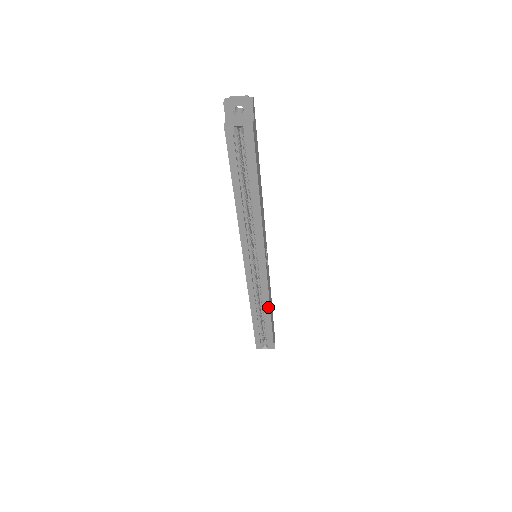
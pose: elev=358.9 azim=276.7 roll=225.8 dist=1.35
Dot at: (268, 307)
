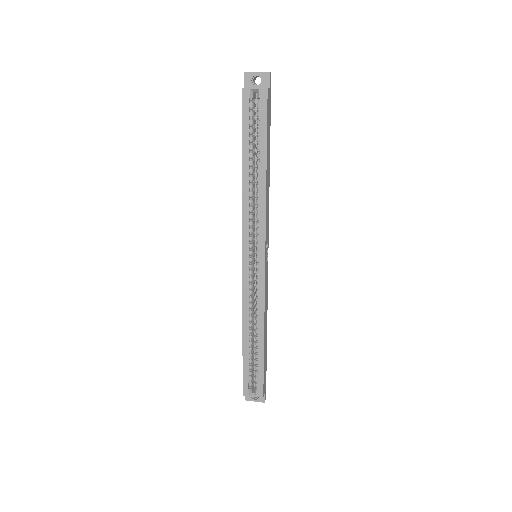
Dot at: (262, 326)
